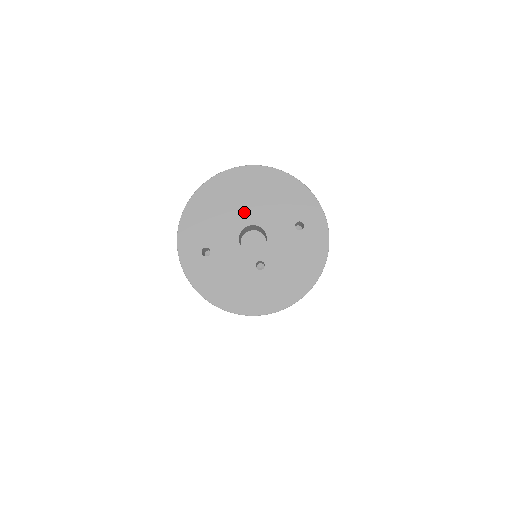
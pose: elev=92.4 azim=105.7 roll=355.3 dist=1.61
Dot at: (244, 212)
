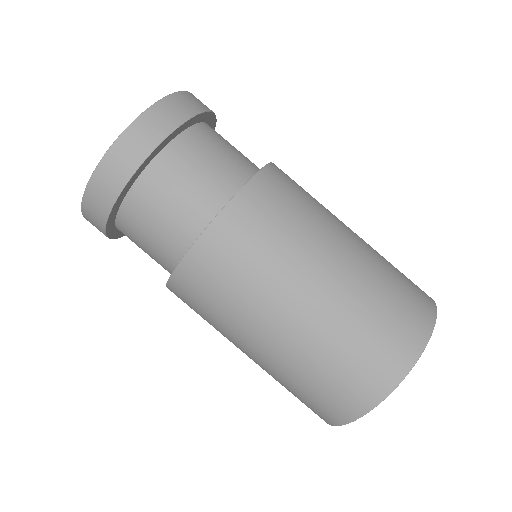
Dot at: occluded
